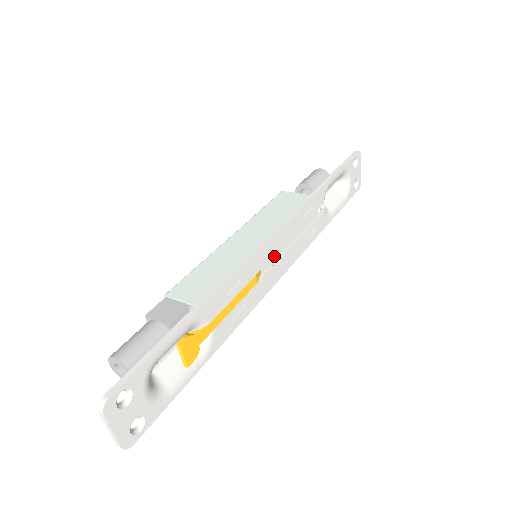
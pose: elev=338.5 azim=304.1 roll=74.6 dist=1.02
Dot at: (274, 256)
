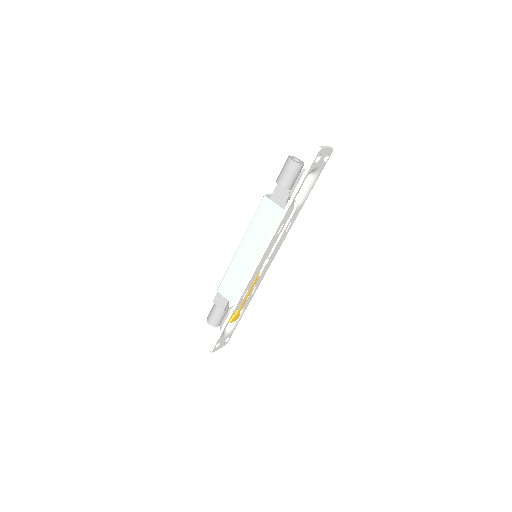
Dot at: occluded
